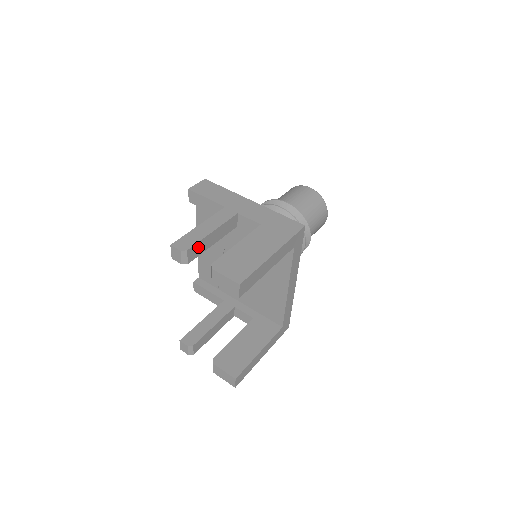
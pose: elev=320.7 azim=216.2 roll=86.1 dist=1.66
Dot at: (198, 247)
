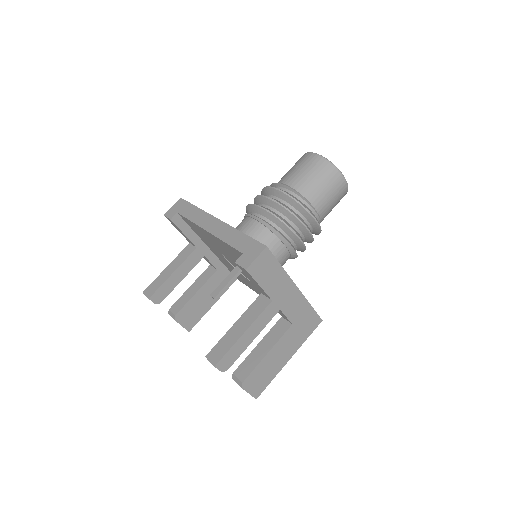
Dot at: occluded
